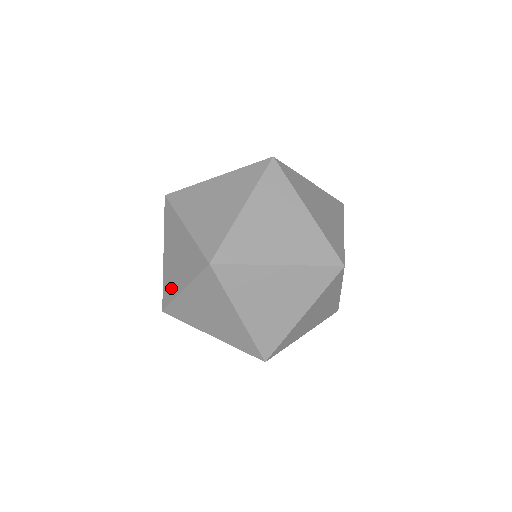
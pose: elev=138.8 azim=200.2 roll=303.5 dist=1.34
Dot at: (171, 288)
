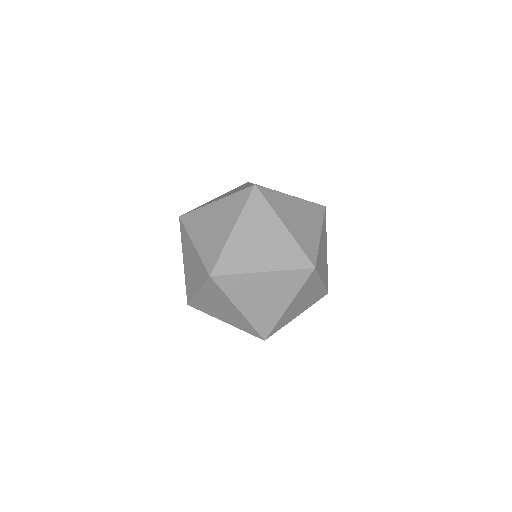
Dot at: (190, 288)
